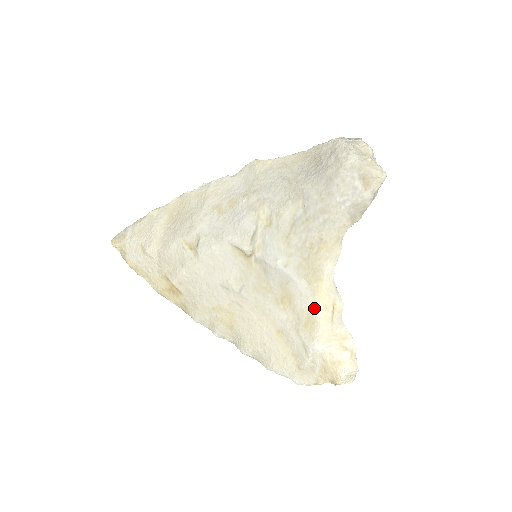
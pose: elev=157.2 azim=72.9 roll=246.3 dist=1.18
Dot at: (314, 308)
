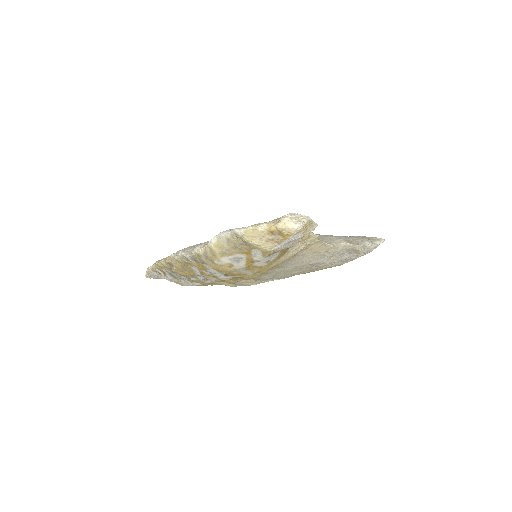
Dot at: occluded
